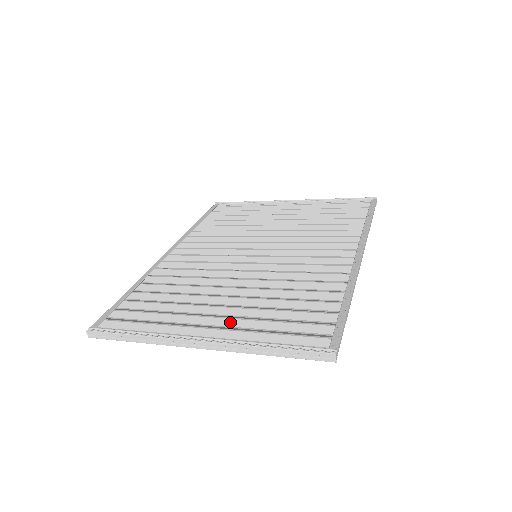
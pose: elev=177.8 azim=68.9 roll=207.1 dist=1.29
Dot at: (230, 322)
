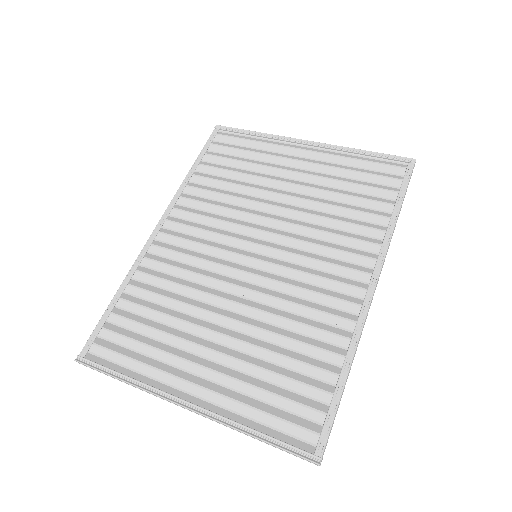
Dot at: (219, 378)
